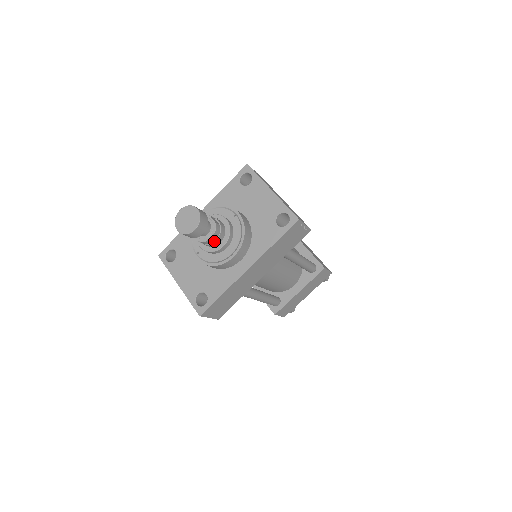
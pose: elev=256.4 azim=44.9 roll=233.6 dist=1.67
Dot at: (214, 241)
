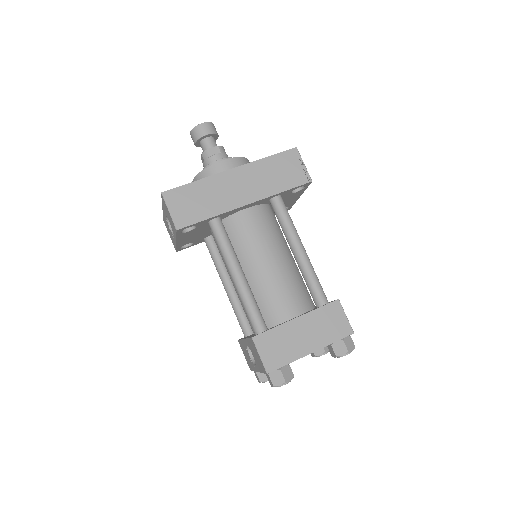
Dot at: (214, 155)
